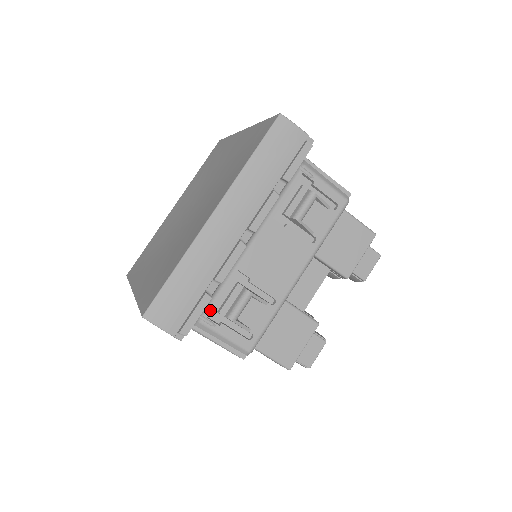
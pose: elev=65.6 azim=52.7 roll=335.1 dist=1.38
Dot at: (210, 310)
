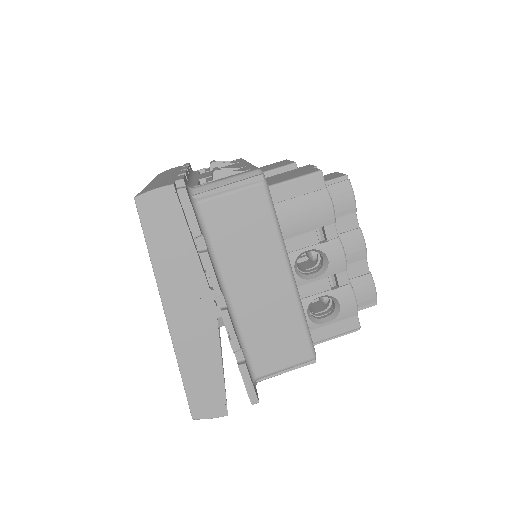
Dot at: occluded
